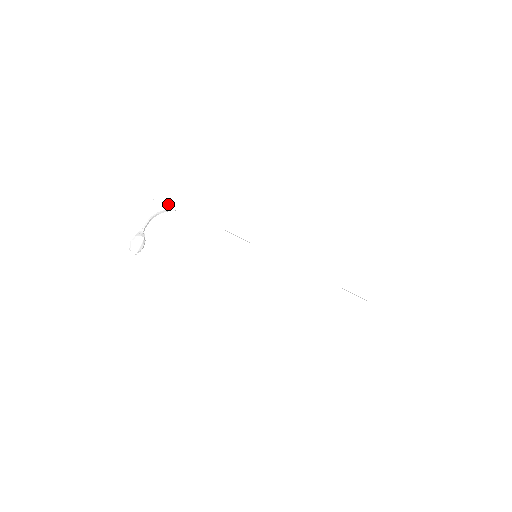
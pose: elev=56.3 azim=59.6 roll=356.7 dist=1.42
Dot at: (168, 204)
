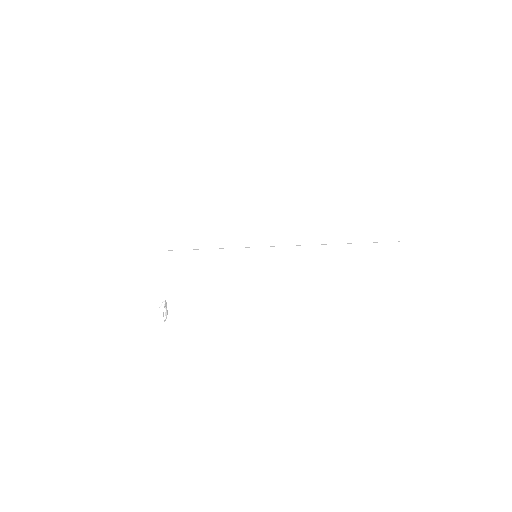
Dot at: (178, 249)
